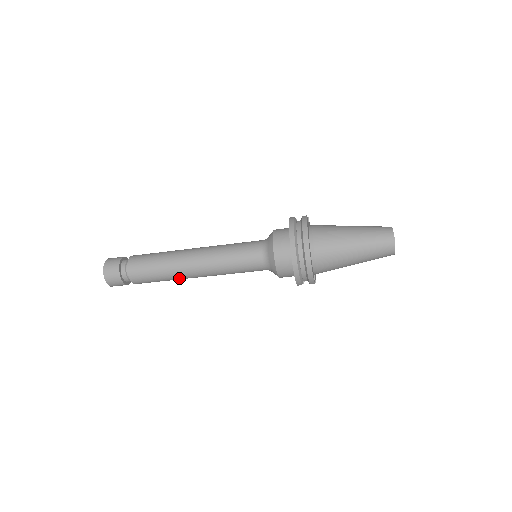
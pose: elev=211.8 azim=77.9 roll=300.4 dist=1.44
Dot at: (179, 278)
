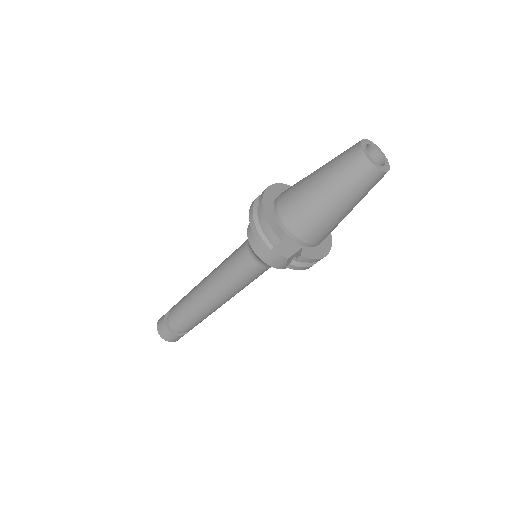
Dot at: (198, 305)
